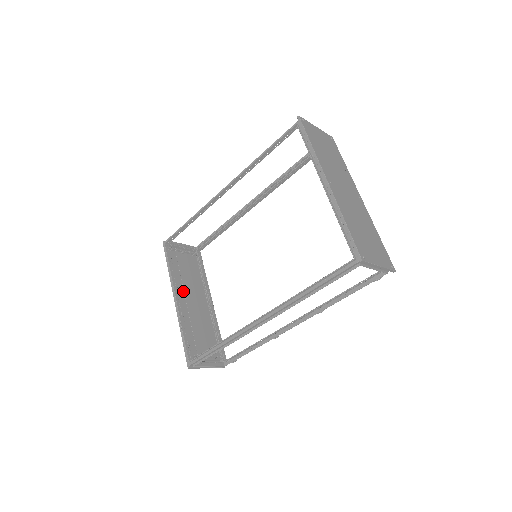
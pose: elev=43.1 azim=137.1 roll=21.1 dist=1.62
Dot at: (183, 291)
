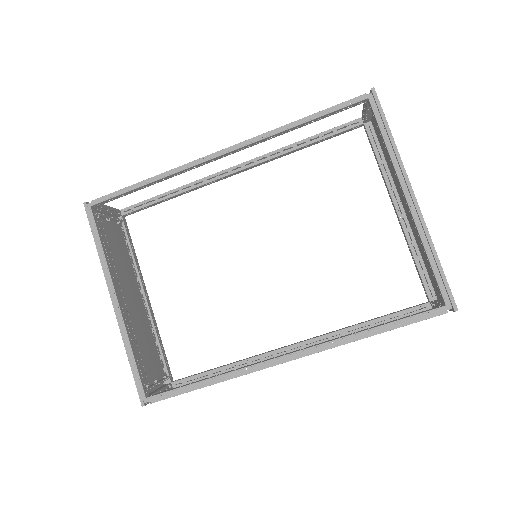
Dot at: (119, 284)
